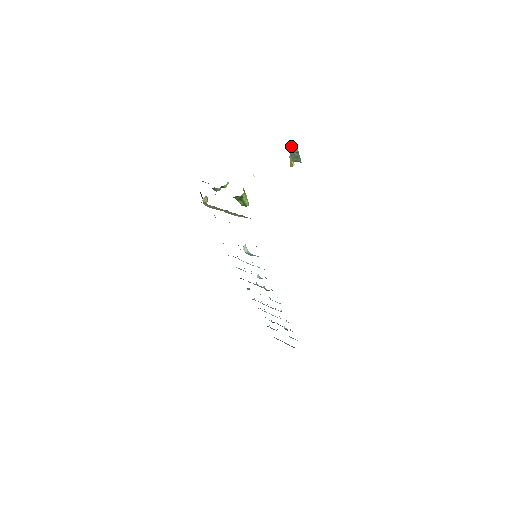
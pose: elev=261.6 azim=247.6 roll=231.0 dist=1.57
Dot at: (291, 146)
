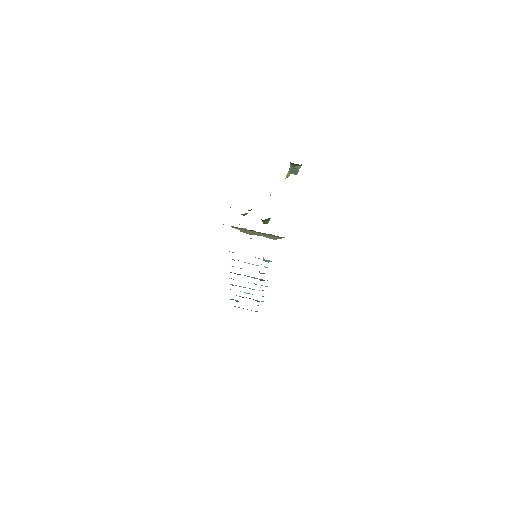
Dot at: (295, 165)
